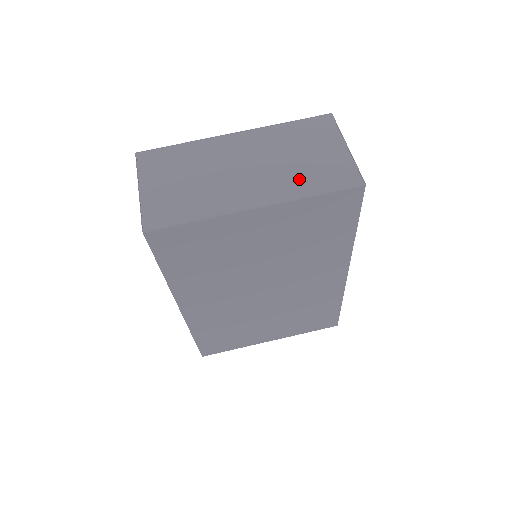
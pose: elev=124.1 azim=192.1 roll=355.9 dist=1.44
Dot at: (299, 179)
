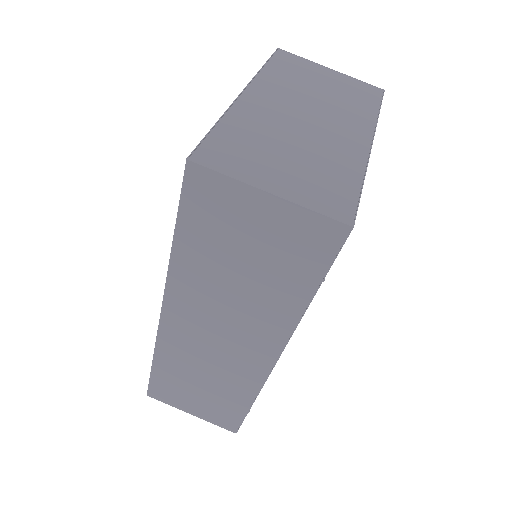
Dot at: (352, 106)
